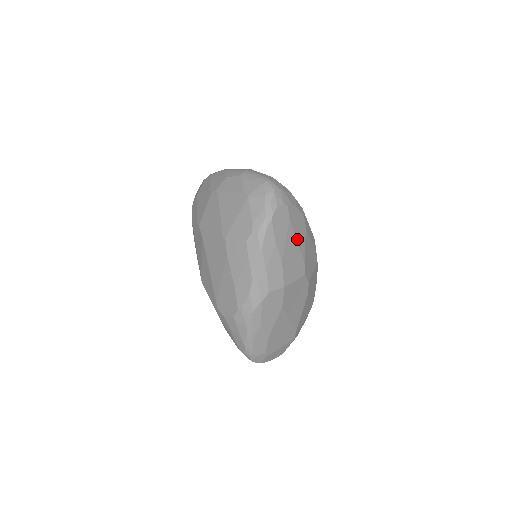
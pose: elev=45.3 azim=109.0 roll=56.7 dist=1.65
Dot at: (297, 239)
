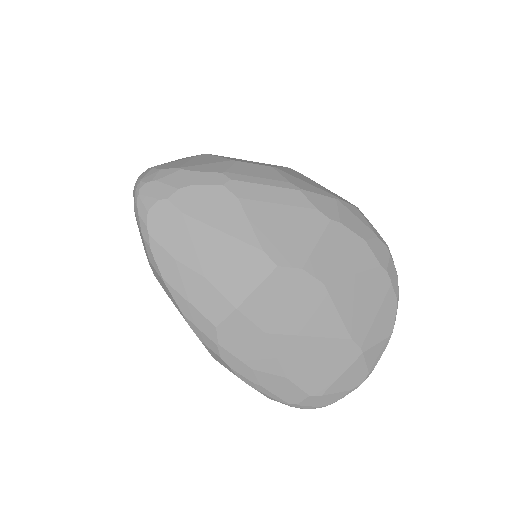
Dot at: (220, 228)
